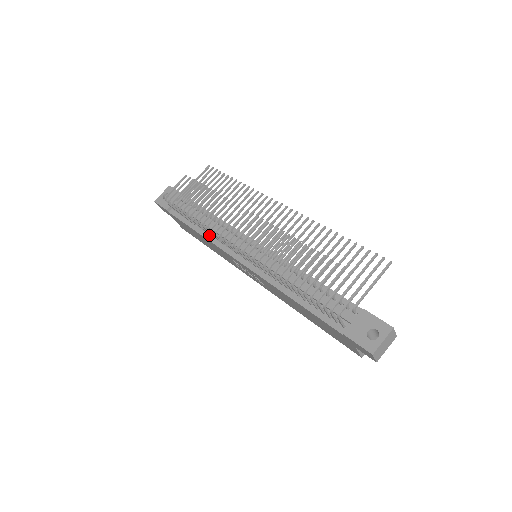
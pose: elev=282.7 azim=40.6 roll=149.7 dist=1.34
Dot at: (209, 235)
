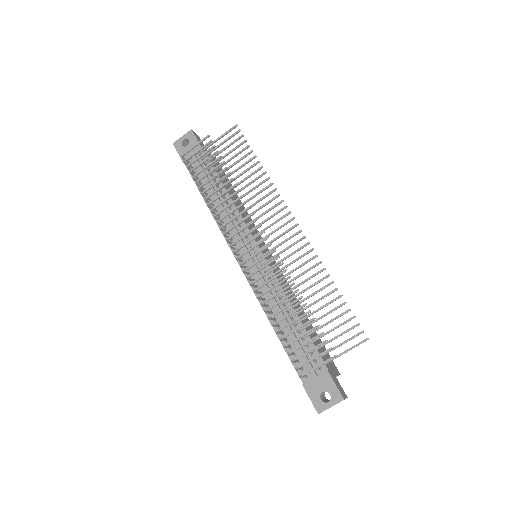
Dot at: occluded
